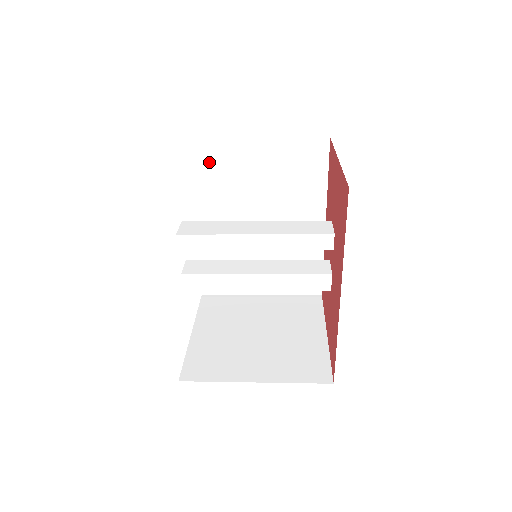
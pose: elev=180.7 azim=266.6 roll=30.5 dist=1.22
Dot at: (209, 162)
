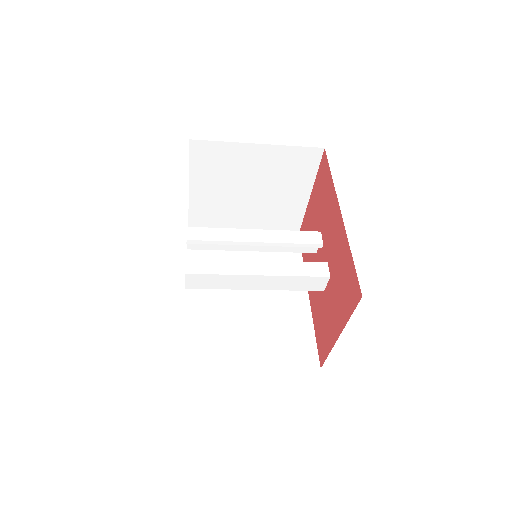
Dot at: occluded
